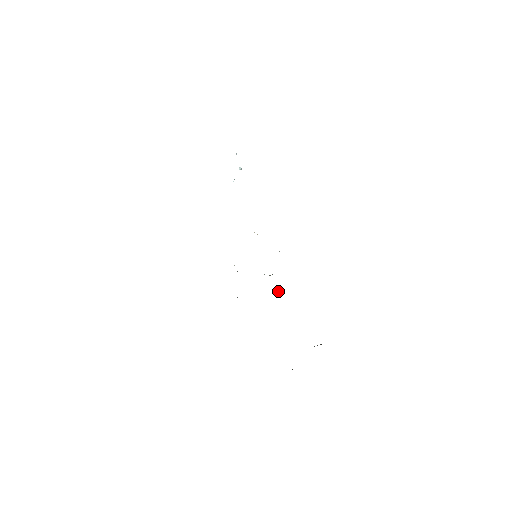
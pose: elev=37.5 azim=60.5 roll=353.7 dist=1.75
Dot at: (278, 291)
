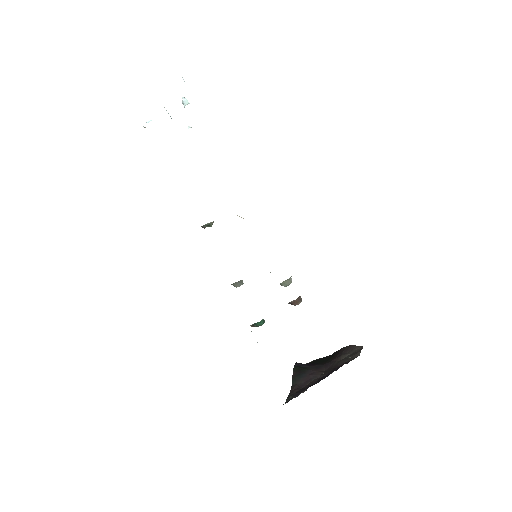
Dot at: occluded
